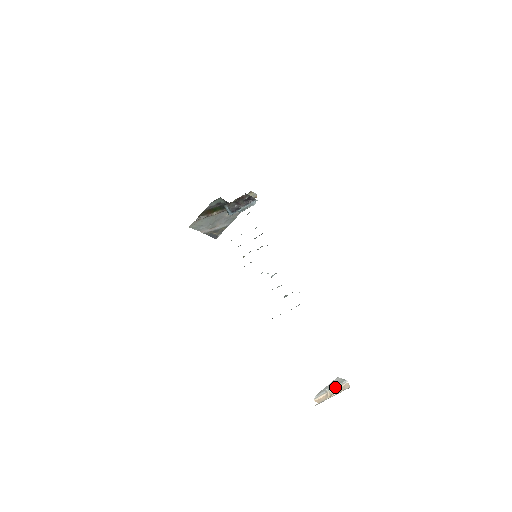
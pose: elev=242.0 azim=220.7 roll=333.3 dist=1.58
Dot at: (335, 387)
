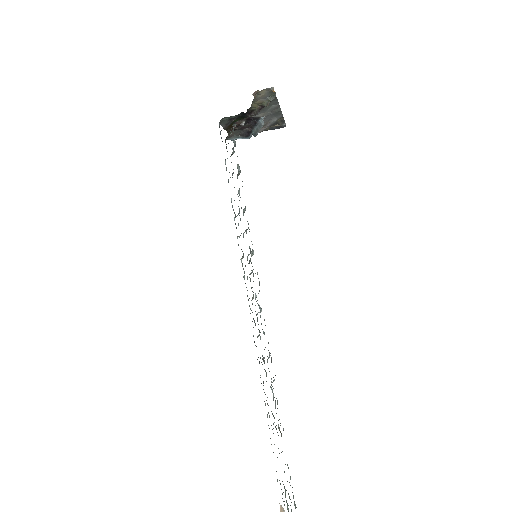
Dot at: out of frame
